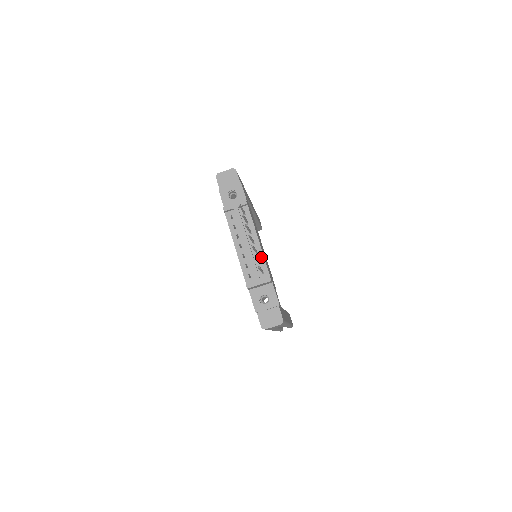
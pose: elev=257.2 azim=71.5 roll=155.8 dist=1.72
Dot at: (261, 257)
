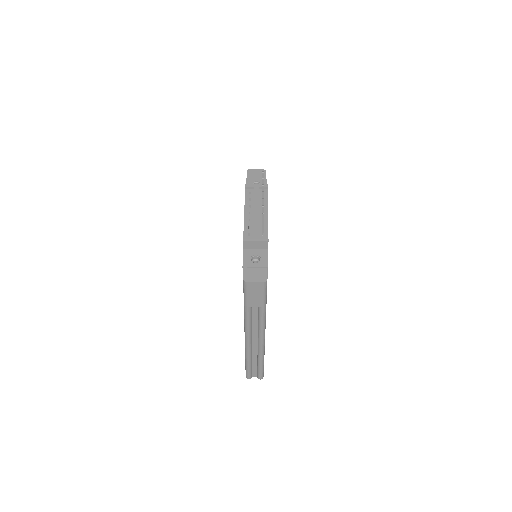
Dot at: (265, 224)
